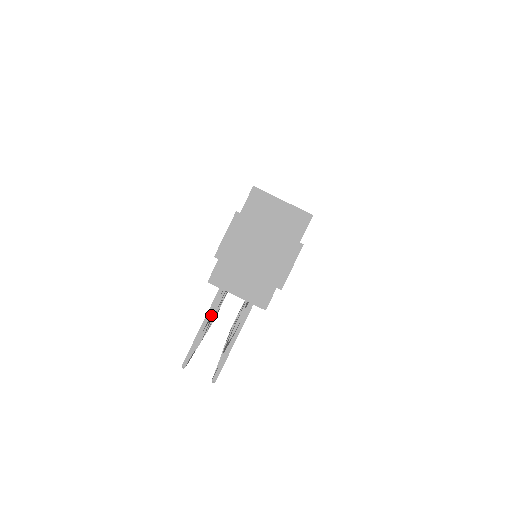
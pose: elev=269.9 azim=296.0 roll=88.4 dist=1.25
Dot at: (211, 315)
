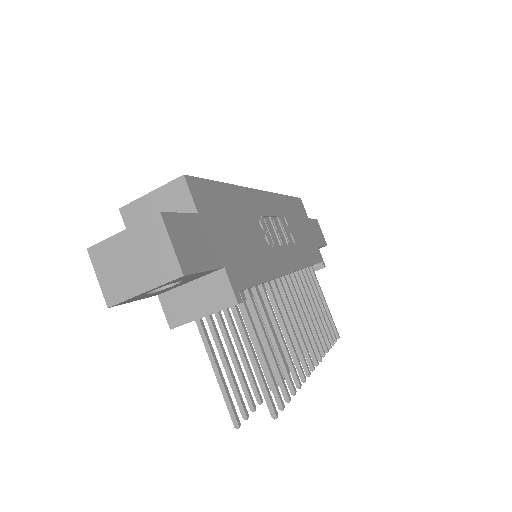
Dot at: (225, 353)
